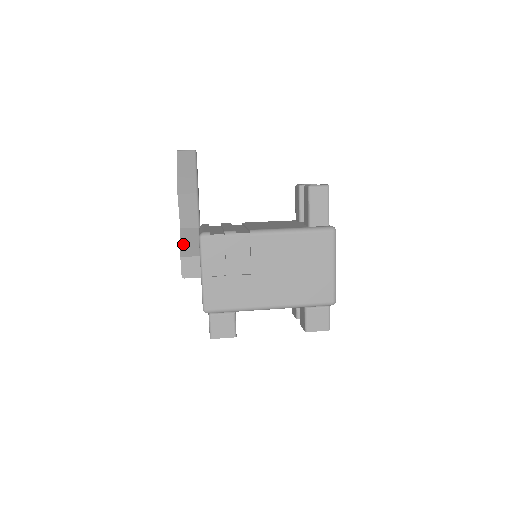
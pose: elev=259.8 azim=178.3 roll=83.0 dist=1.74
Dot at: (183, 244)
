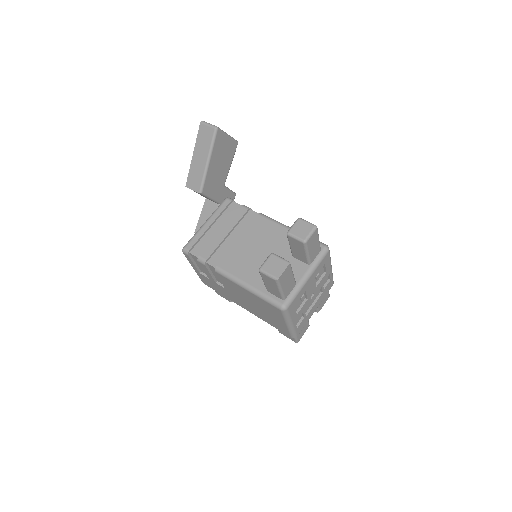
Dot at: (201, 219)
